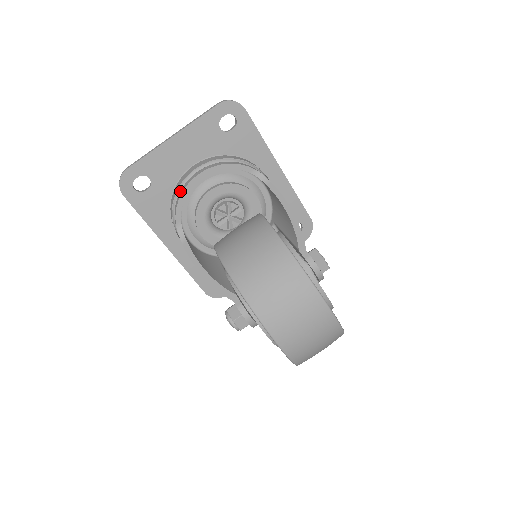
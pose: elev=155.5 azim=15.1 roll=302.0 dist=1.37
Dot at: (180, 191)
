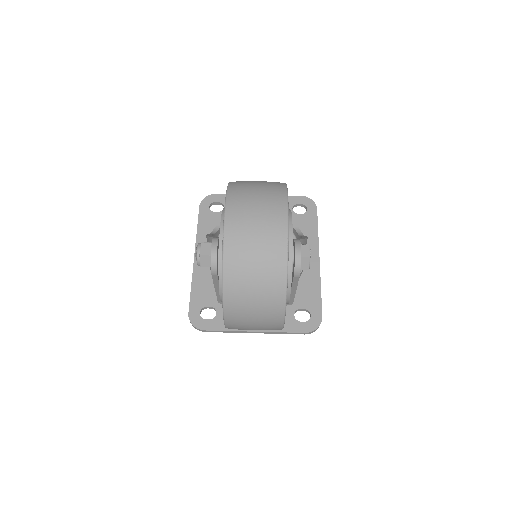
Dot at: occluded
